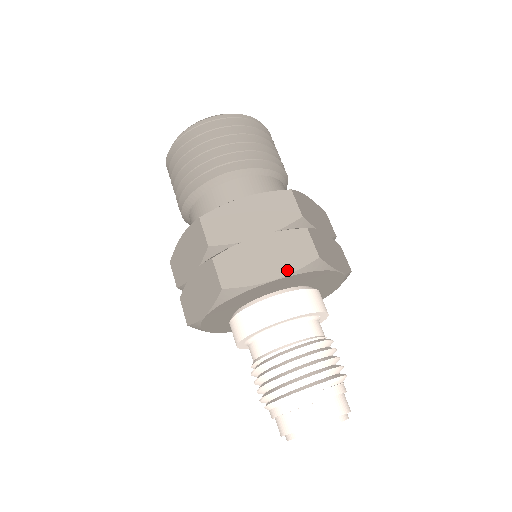
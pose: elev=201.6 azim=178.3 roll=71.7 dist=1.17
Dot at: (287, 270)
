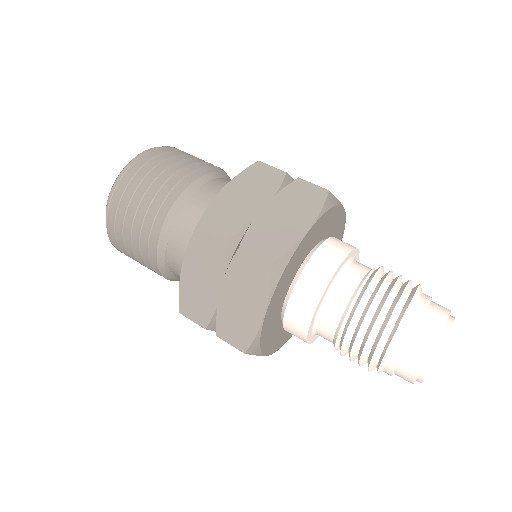
Dot at: (313, 215)
